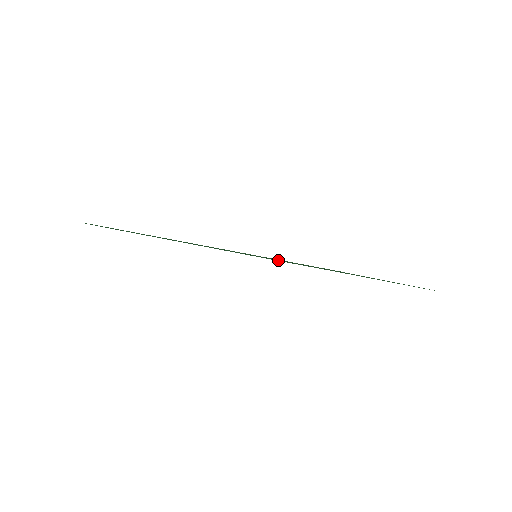
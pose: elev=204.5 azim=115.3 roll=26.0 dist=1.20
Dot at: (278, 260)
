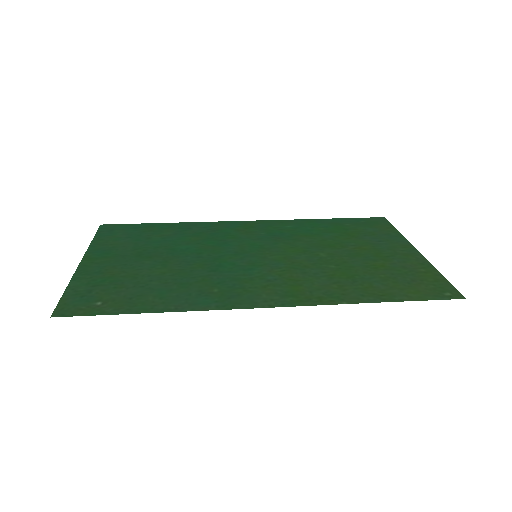
Dot at: (276, 264)
